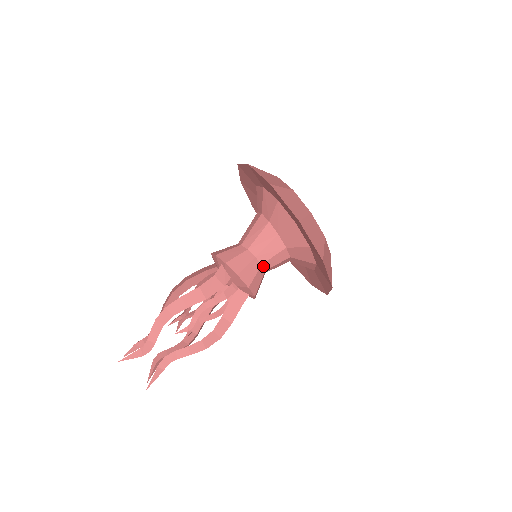
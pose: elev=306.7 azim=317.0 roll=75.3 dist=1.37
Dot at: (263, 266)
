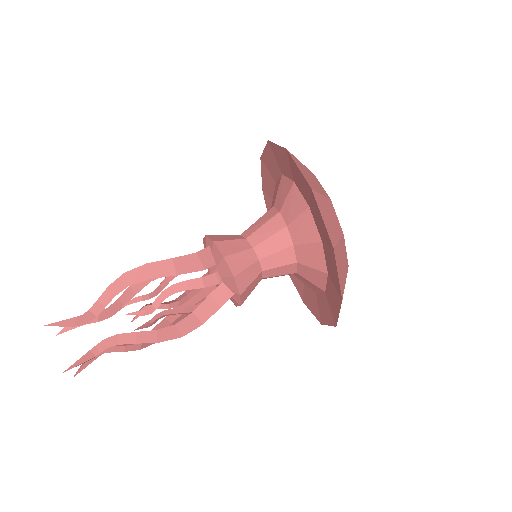
Dot at: (260, 263)
